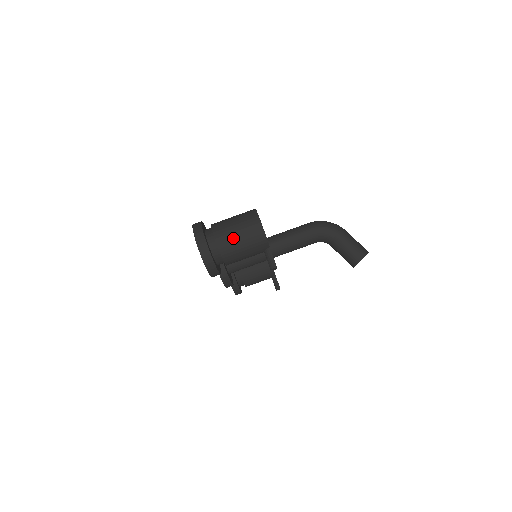
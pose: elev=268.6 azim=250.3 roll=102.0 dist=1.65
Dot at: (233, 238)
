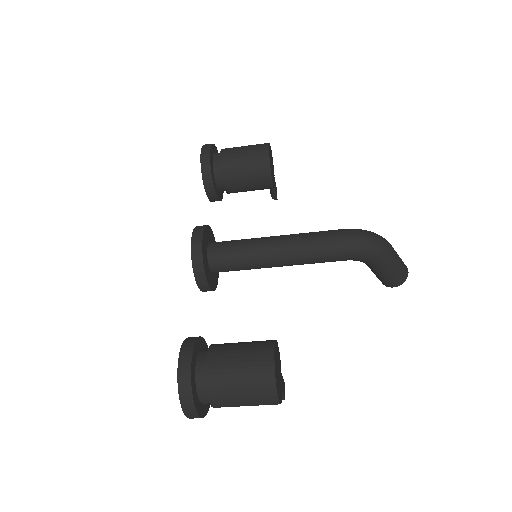
Dot at: (236, 406)
